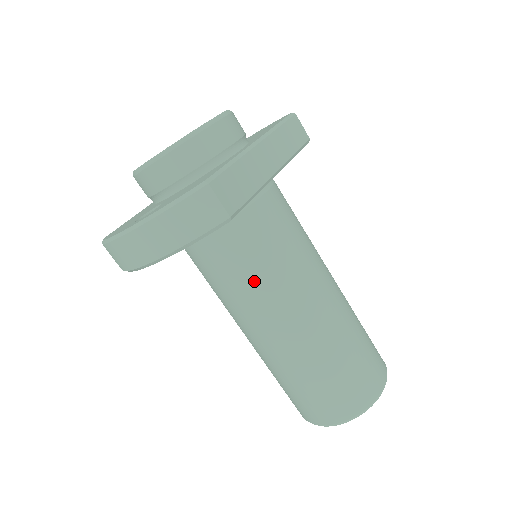
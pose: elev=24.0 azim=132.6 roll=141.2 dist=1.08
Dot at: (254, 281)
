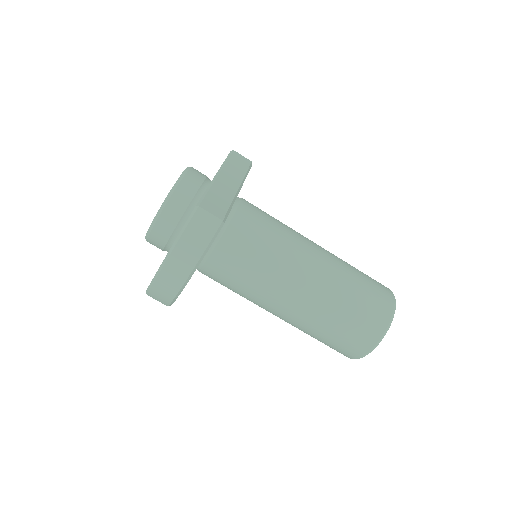
Dot at: (262, 266)
